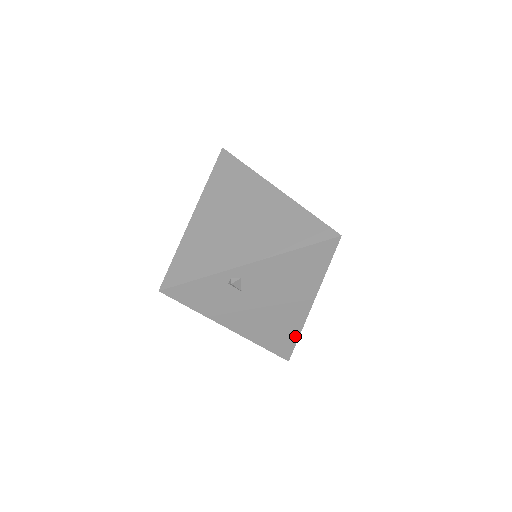
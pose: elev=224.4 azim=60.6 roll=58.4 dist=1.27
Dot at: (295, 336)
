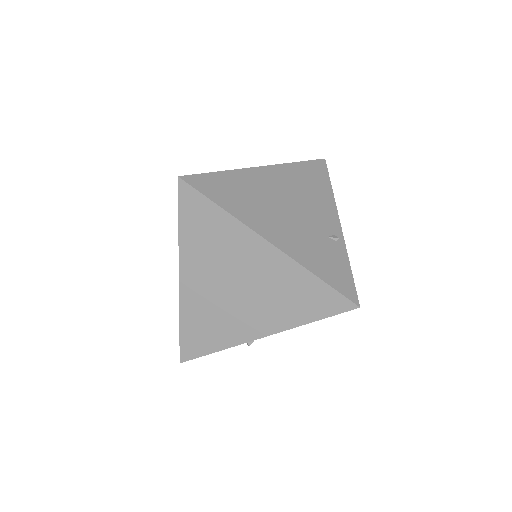
Dot at: occluded
